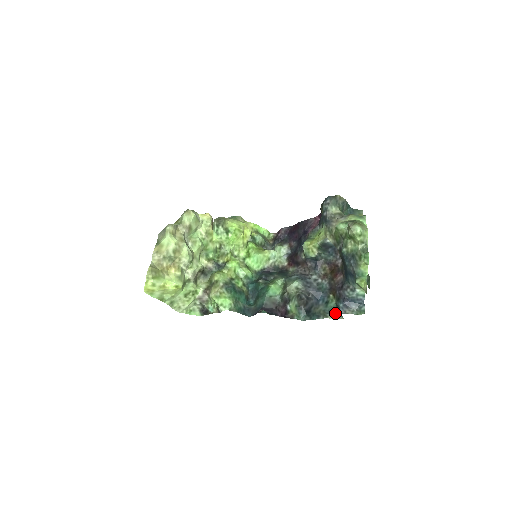
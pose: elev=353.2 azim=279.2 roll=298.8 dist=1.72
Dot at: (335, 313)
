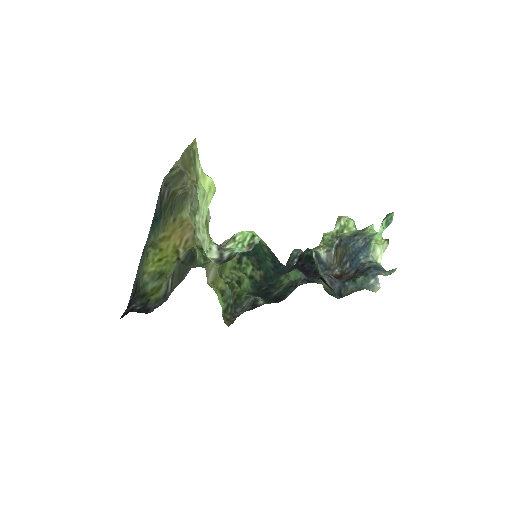
Dot at: (368, 285)
